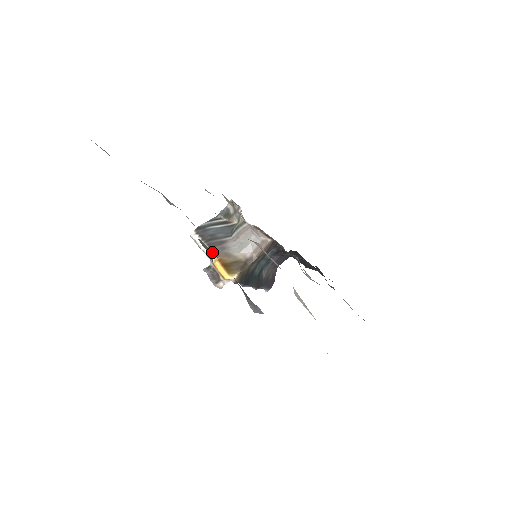
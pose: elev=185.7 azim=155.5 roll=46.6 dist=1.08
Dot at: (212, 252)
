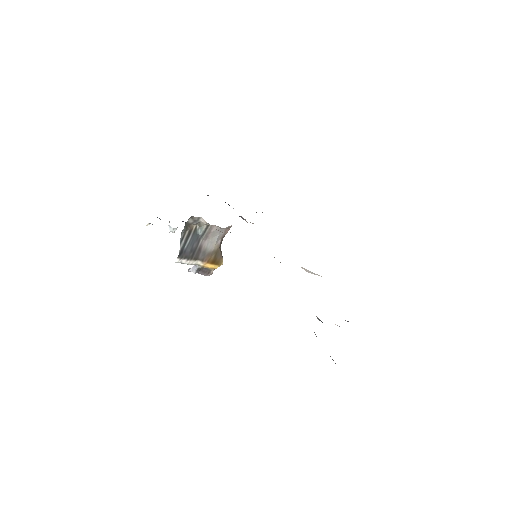
Dot at: occluded
